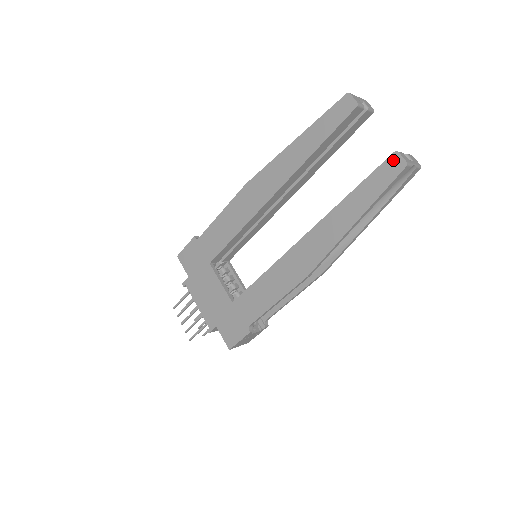
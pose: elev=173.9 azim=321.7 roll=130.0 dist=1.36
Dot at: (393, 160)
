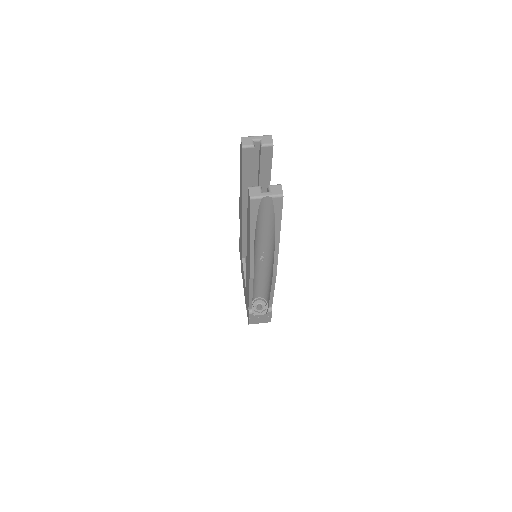
Dot at: (248, 194)
